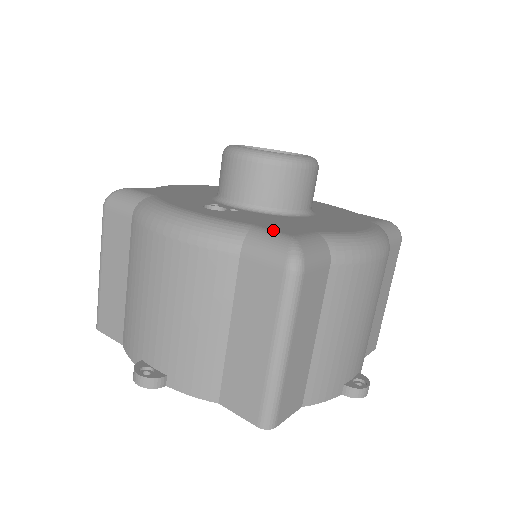
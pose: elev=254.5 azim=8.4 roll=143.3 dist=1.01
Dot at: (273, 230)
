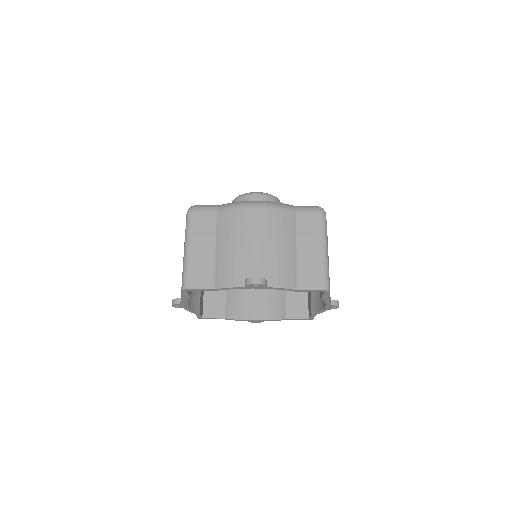
Dot at: occluded
